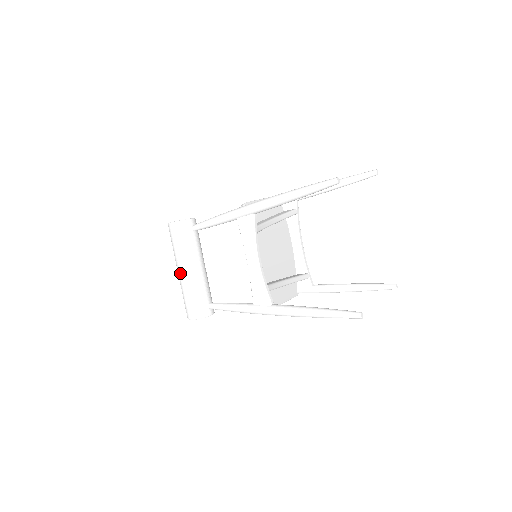
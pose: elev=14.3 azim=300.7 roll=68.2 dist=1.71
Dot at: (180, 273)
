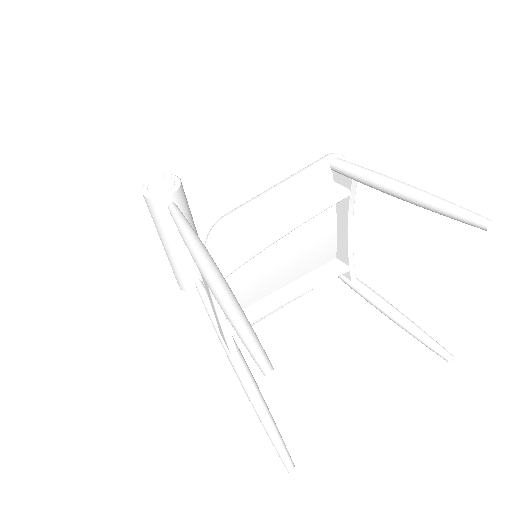
Dot at: (162, 244)
